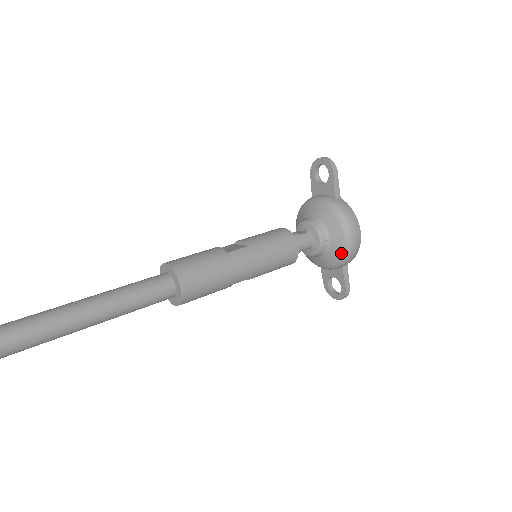
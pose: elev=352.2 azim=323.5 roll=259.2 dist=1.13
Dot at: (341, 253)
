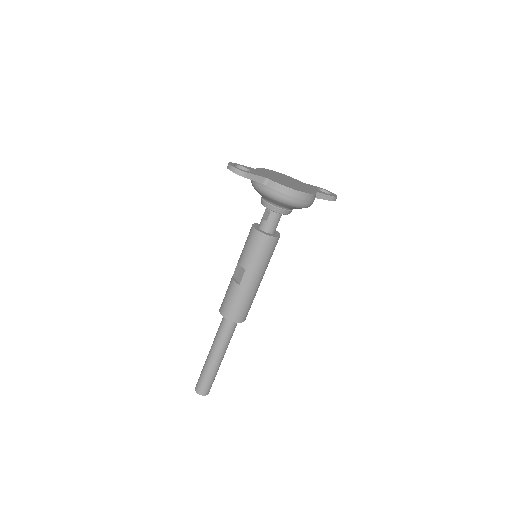
Dot at: occluded
